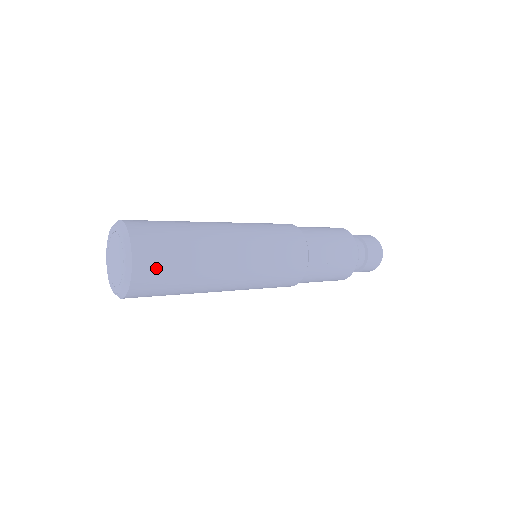
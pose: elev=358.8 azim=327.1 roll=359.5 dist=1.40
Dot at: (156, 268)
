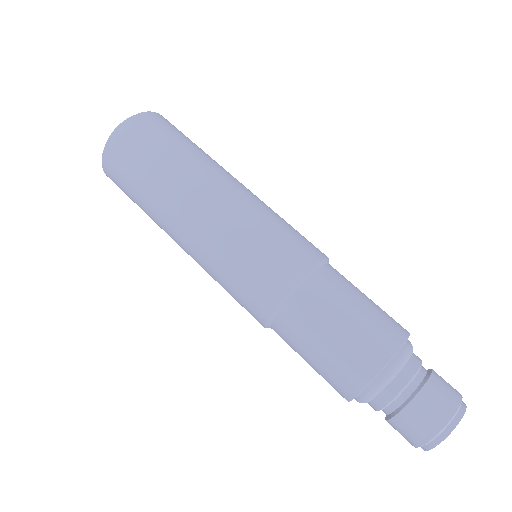
Dot at: (123, 158)
